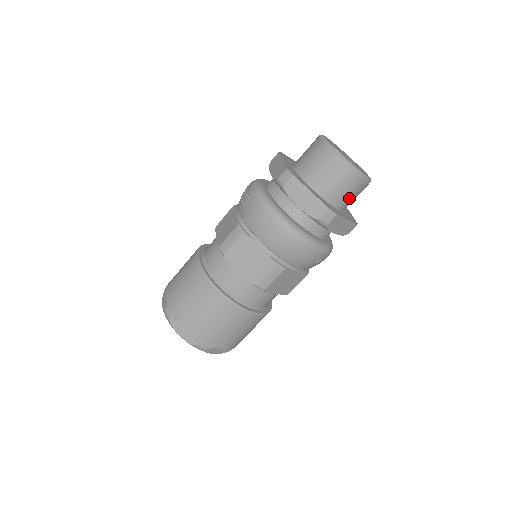
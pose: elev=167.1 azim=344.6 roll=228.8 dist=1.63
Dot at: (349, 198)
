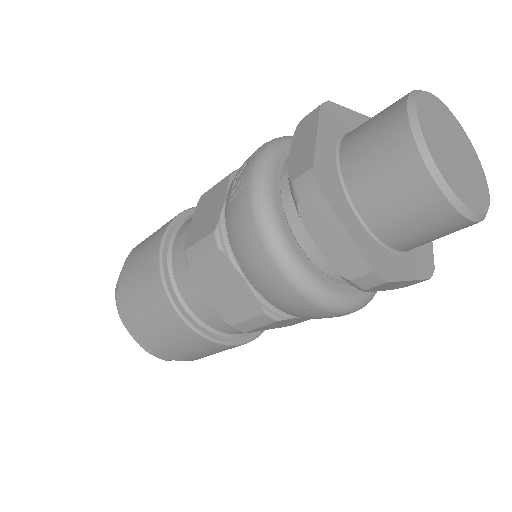
Dot at: (428, 240)
